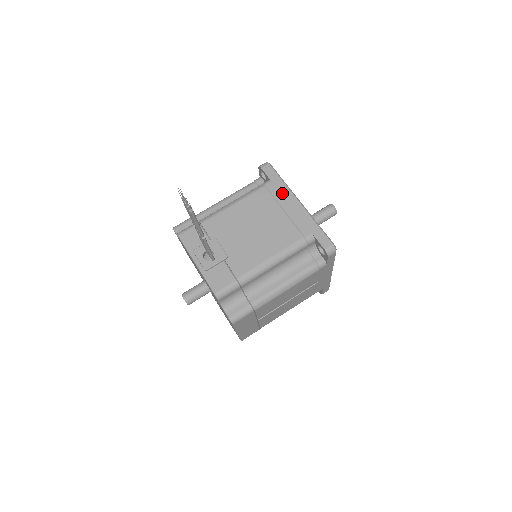
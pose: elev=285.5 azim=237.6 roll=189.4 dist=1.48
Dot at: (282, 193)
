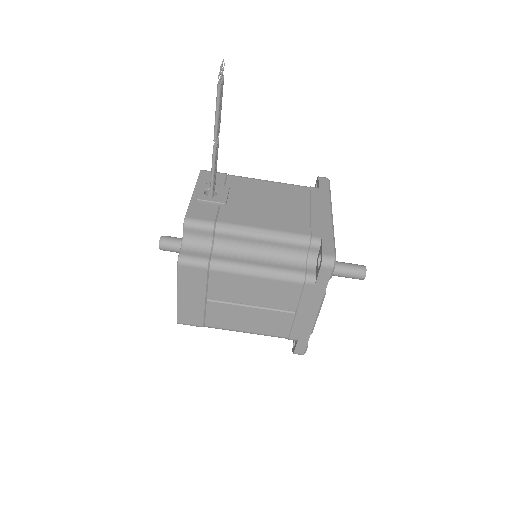
Dot at: (321, 199)
